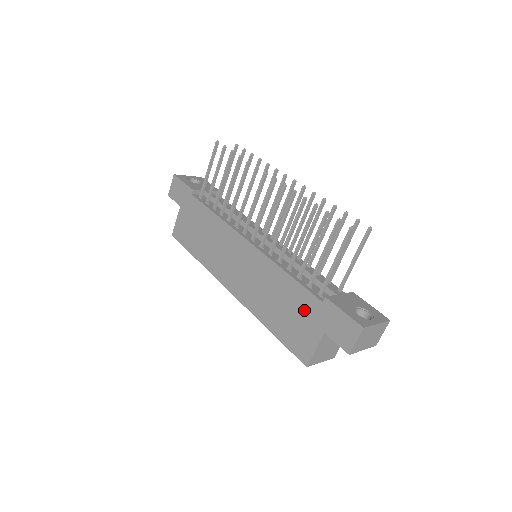
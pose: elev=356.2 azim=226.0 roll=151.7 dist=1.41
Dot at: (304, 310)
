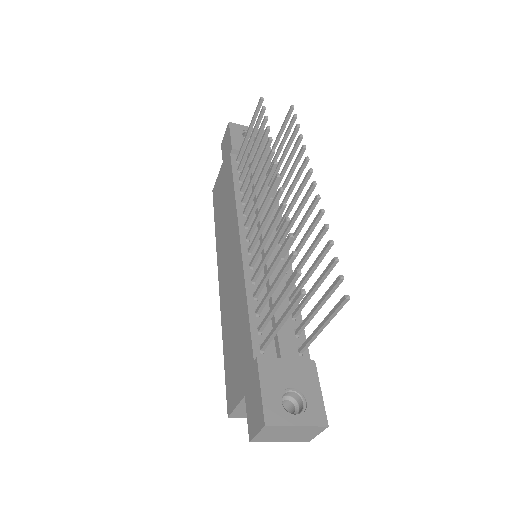
Dot at: (243, 355)
